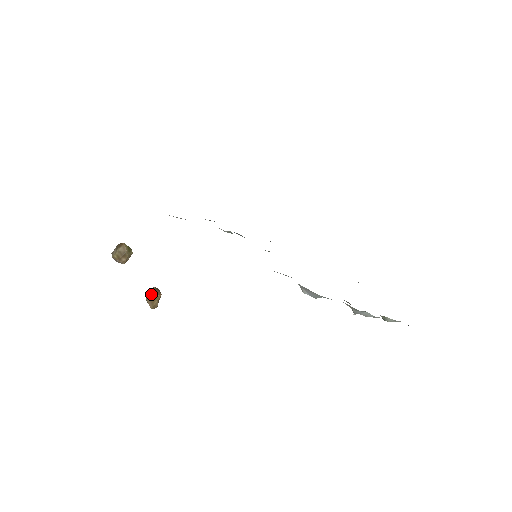
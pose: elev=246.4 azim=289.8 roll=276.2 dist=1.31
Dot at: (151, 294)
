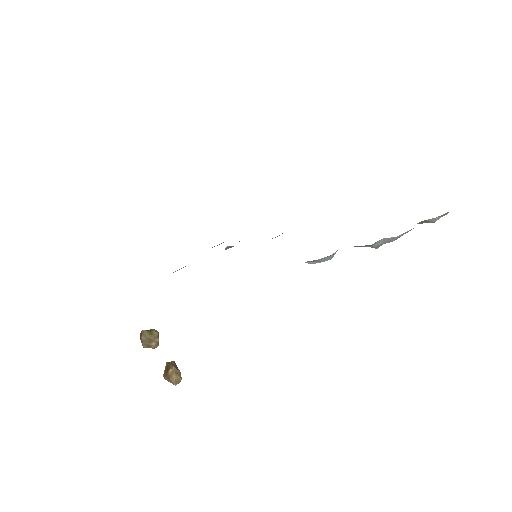
Dot at: (166, 372)
